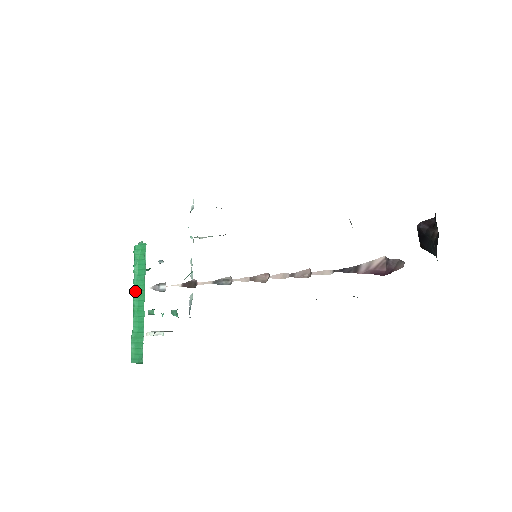
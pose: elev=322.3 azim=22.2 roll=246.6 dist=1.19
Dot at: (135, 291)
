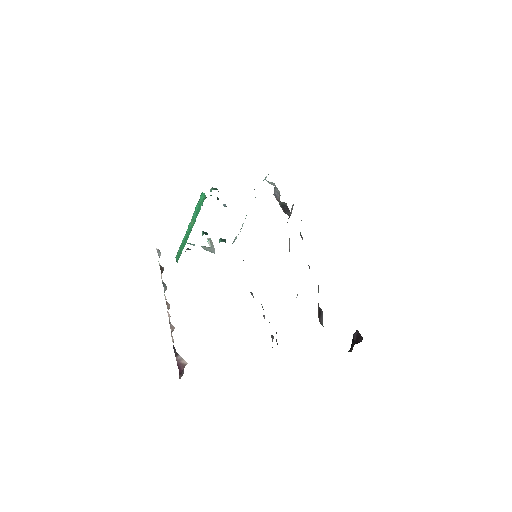
Dot at: (191, 220)
